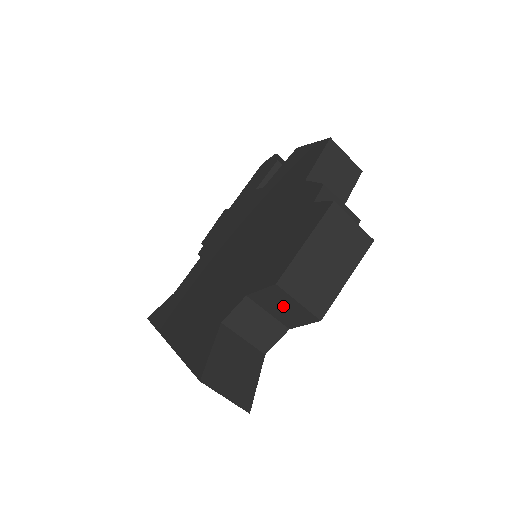
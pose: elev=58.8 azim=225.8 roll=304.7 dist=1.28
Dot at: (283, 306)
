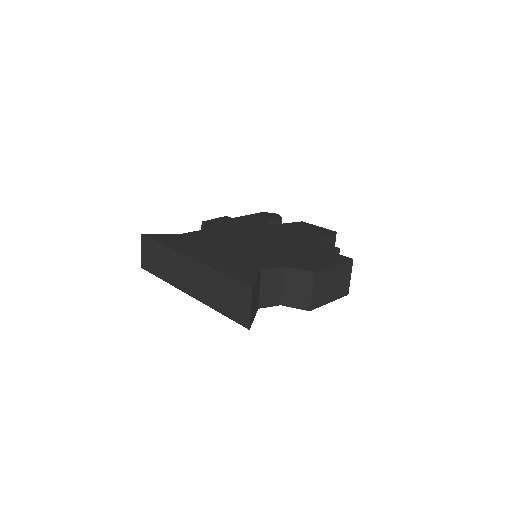
Dot at: (299, 288)
